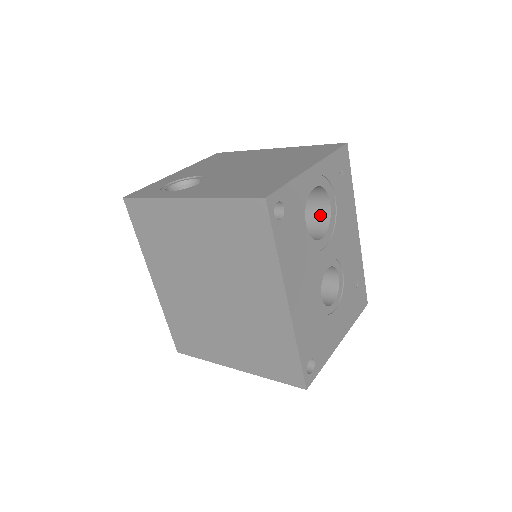
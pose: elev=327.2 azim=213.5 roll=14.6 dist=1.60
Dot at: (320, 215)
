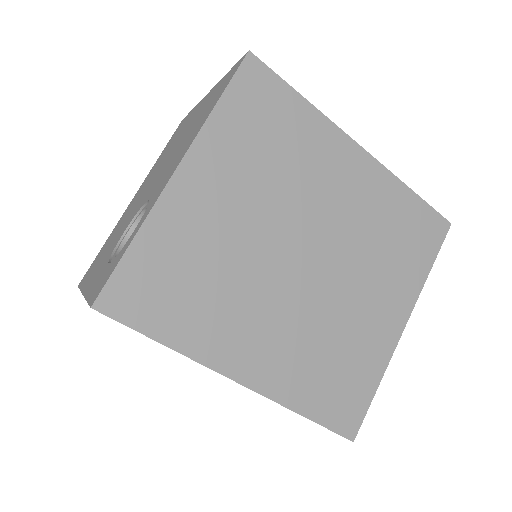
Dot at: occluded
